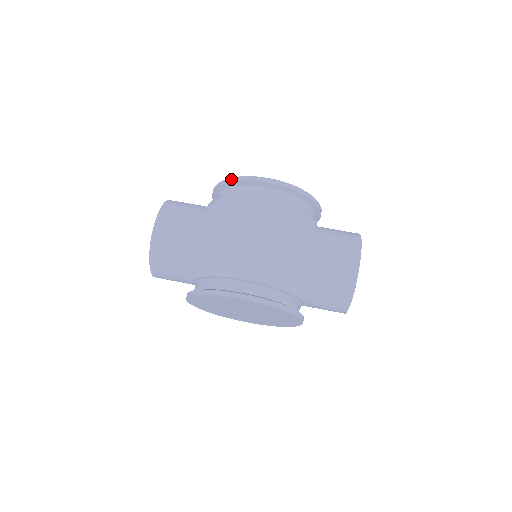
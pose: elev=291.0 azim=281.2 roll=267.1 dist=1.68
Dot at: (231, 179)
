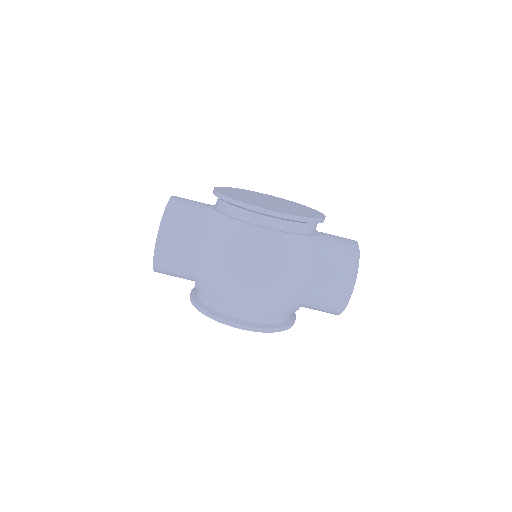
Dot at: (233, 201)
